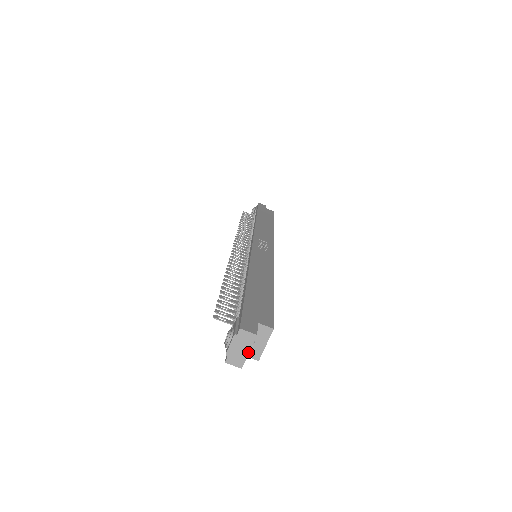
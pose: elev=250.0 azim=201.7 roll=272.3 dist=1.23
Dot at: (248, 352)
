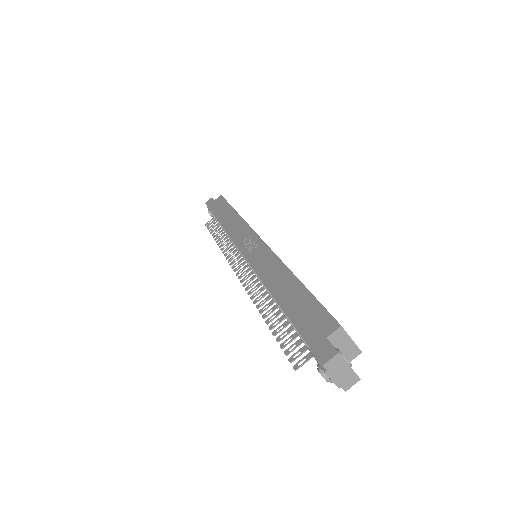
Dot at: (349, 367)
